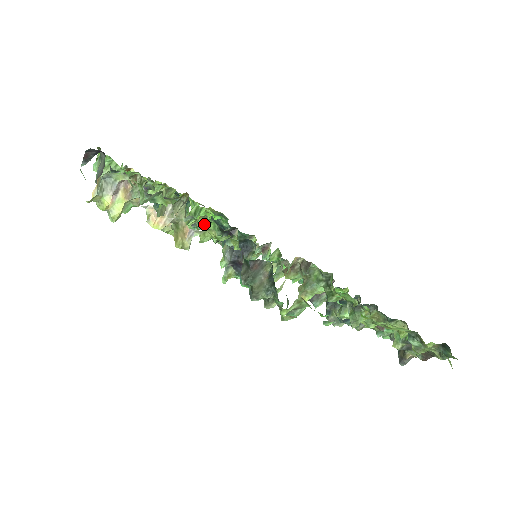
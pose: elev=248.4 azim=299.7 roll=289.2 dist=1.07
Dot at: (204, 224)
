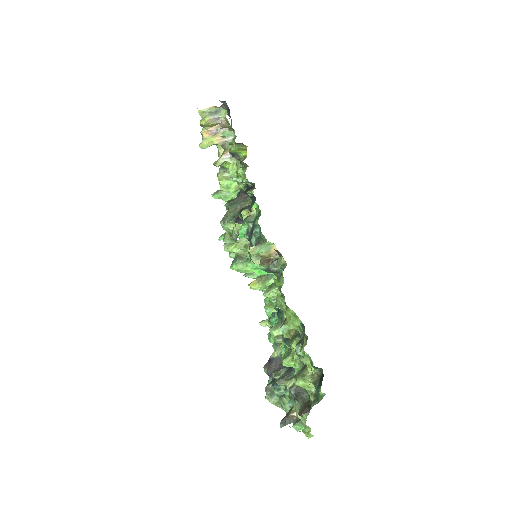
Dot at: occluded
